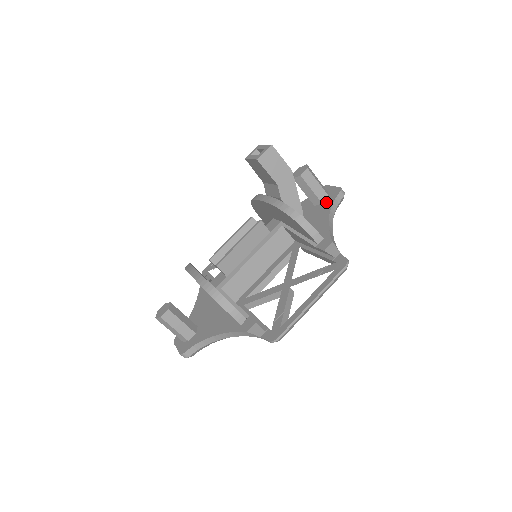
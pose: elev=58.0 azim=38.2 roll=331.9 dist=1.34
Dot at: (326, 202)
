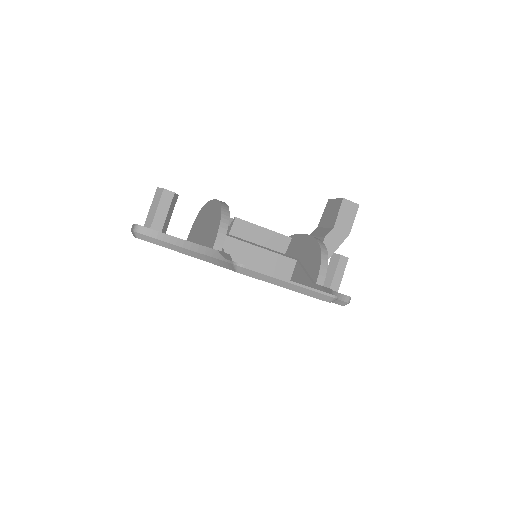
Dot at: occluded
